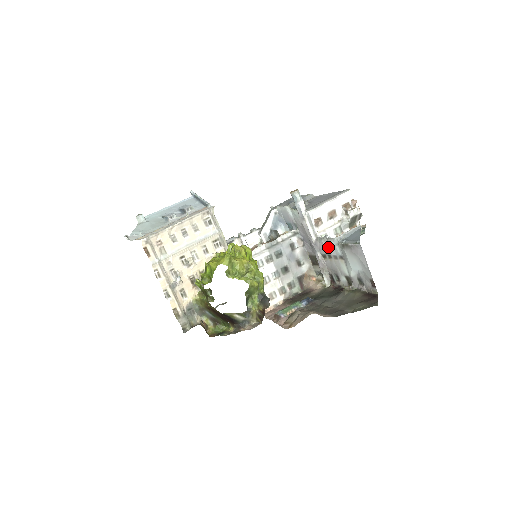
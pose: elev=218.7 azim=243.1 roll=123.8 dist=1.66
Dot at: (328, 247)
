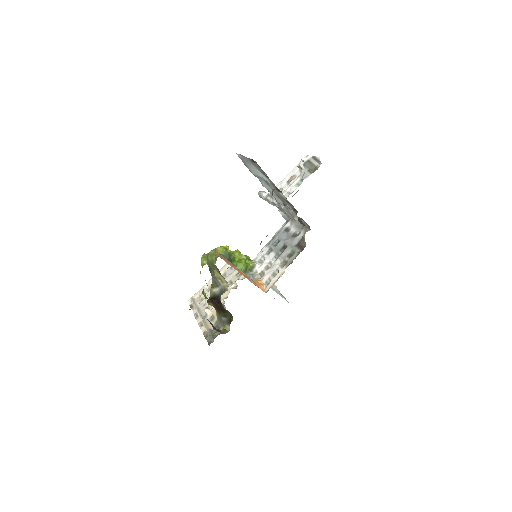
Dot at: (270, 192)
